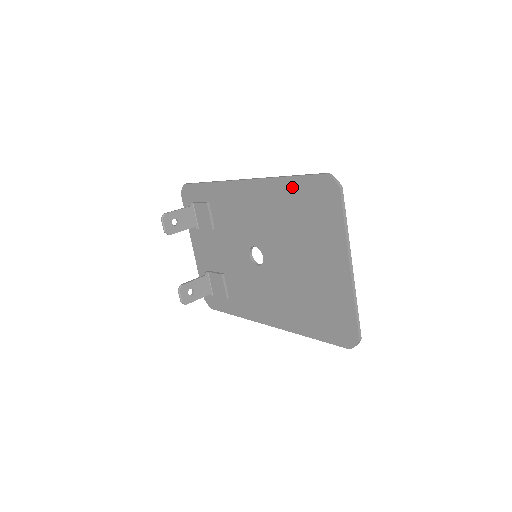
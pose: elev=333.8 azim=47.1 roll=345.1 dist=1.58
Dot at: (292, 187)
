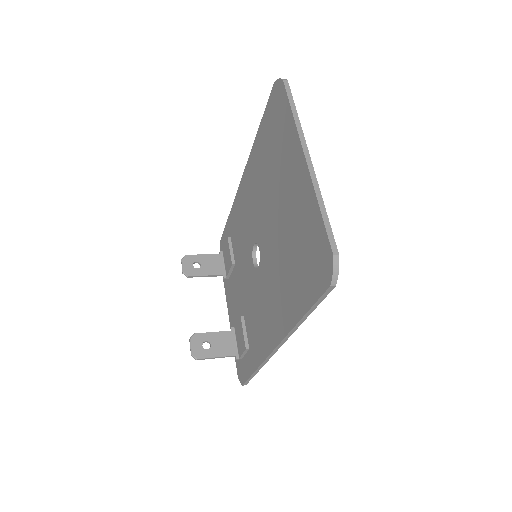
Dot at: (262, 133)
